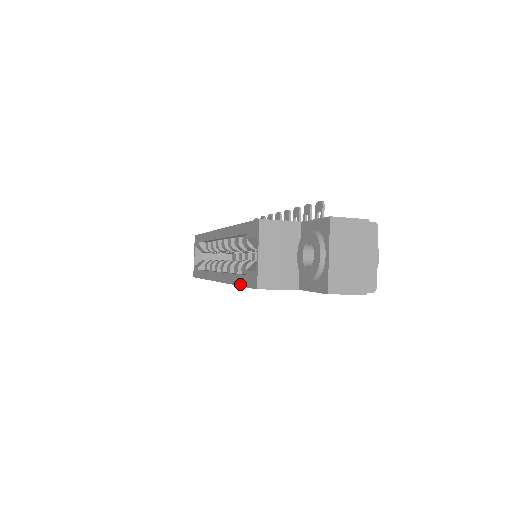
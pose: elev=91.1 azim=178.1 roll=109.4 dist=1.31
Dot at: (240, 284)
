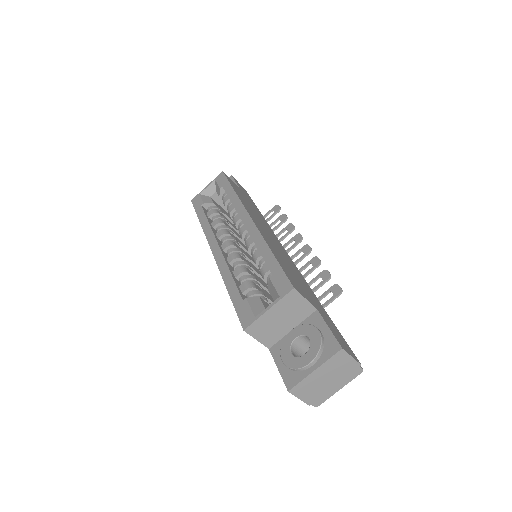
Dot at: (232, 297)
